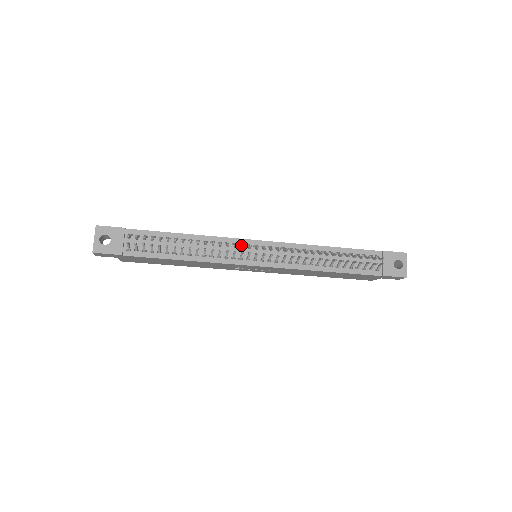
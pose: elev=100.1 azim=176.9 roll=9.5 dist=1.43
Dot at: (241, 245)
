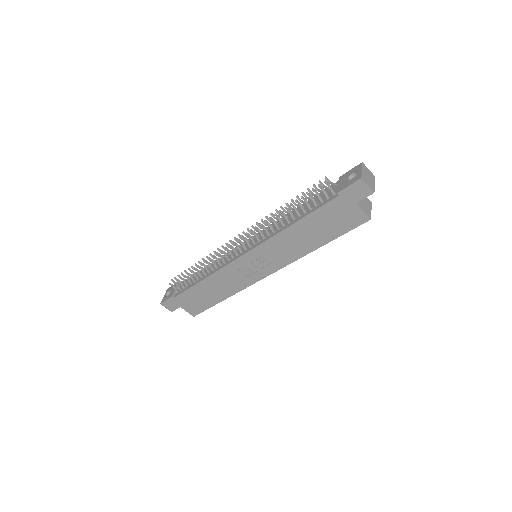
Dot at: occluded
